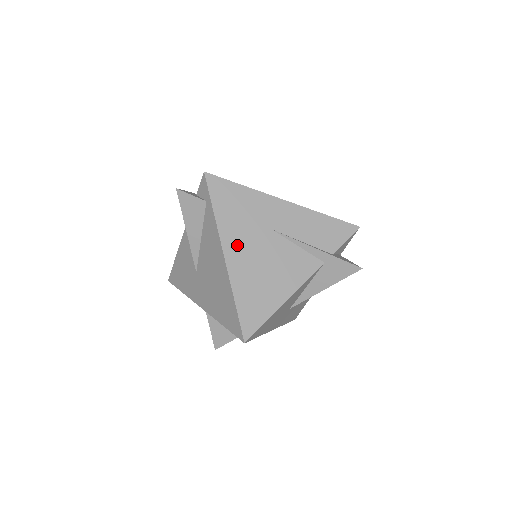
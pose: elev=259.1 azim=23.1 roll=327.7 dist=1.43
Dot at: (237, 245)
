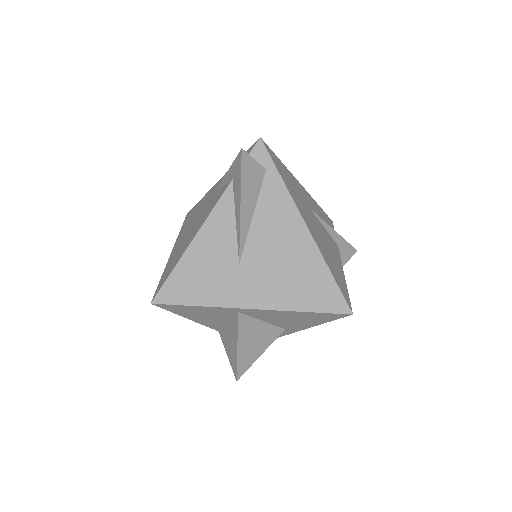
Dot at: (306, 216)
